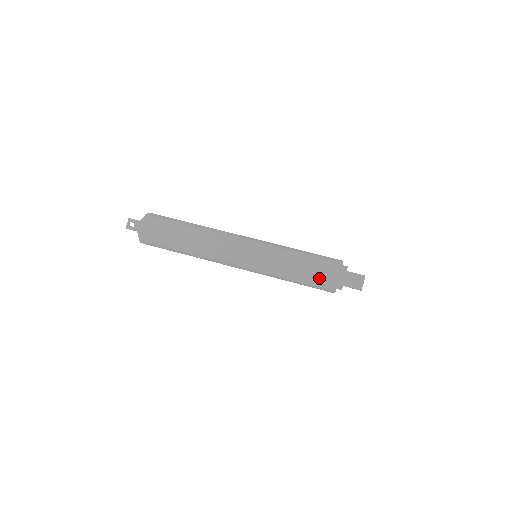
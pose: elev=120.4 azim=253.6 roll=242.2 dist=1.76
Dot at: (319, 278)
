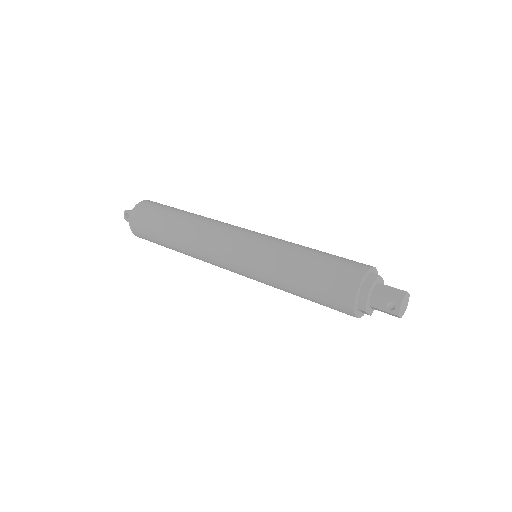
Dot at: (339, 263)
